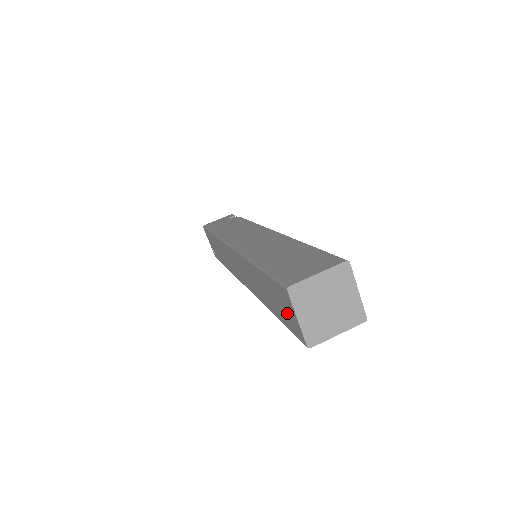
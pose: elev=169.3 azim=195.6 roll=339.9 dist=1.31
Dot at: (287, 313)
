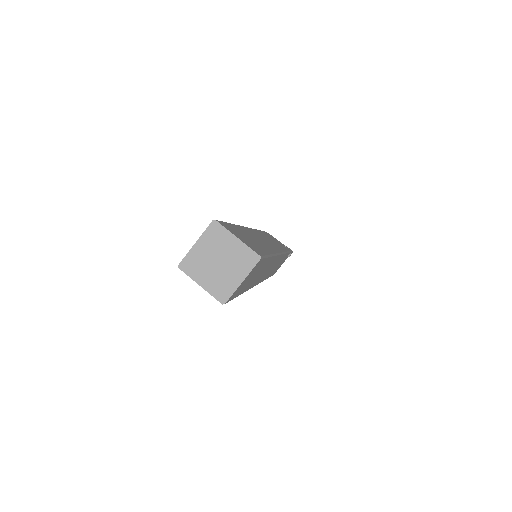
Dot at: occluded
